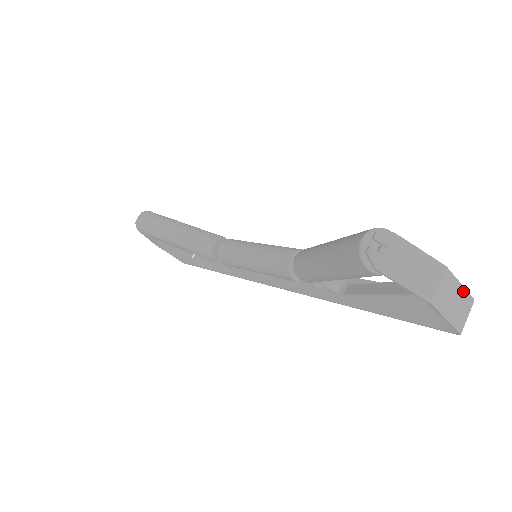
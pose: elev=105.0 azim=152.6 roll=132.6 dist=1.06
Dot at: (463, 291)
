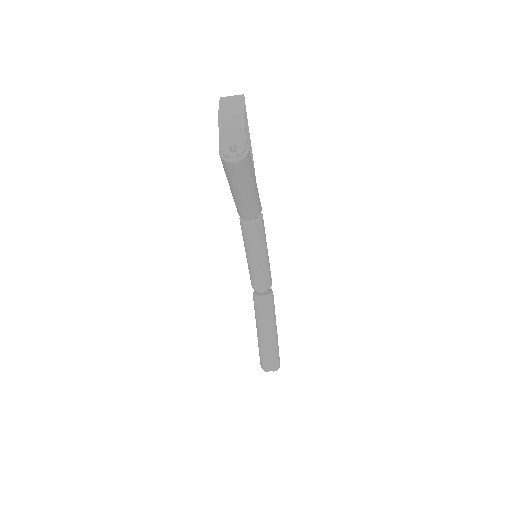
Dot at: occluded
